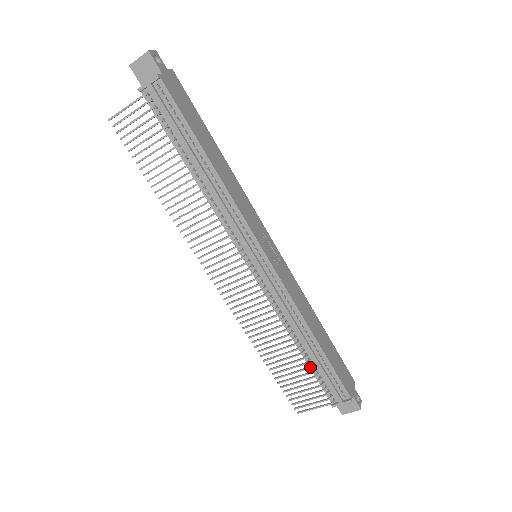
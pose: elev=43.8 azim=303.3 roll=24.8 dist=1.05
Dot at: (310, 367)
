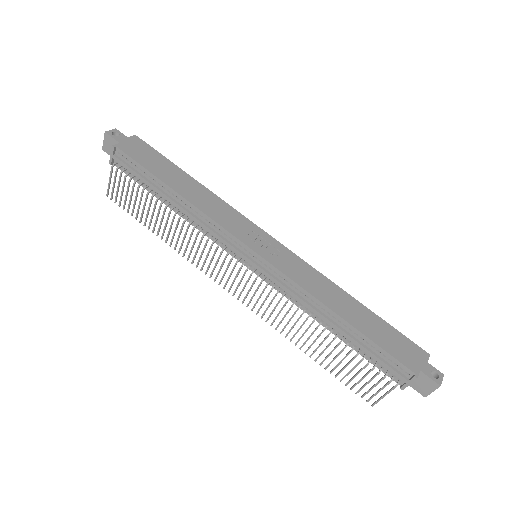
Dot at: (351, 350)
